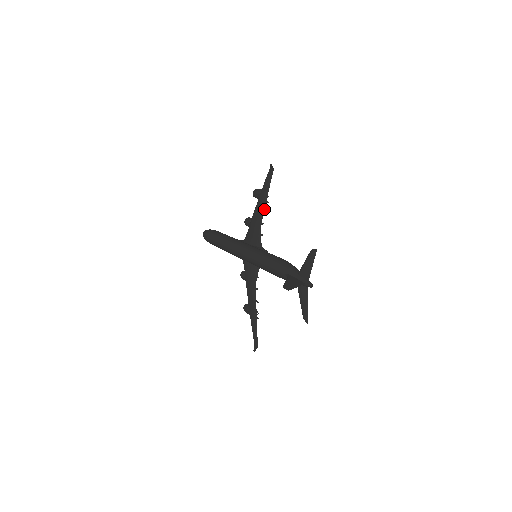
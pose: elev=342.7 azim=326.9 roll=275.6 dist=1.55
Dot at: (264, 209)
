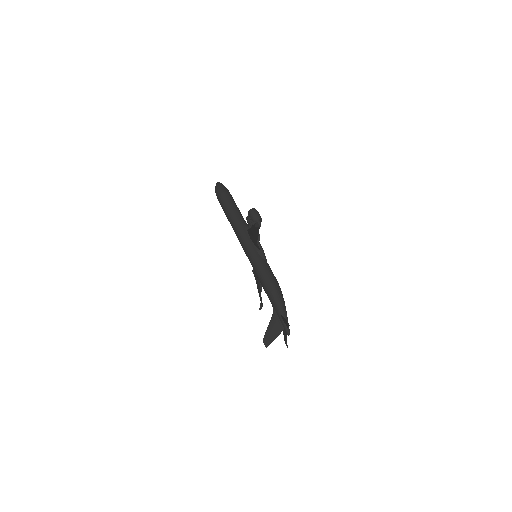
Dot at: (257, 238)
